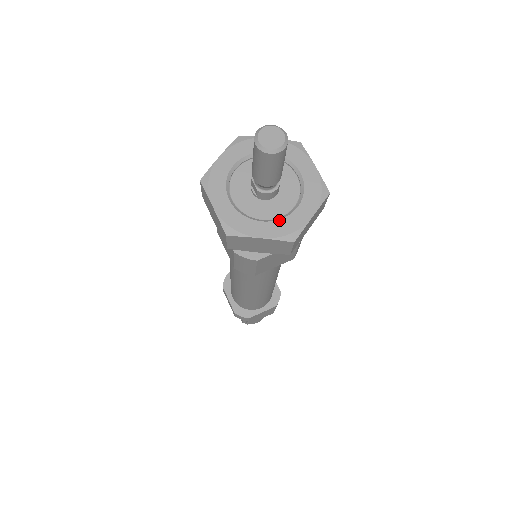
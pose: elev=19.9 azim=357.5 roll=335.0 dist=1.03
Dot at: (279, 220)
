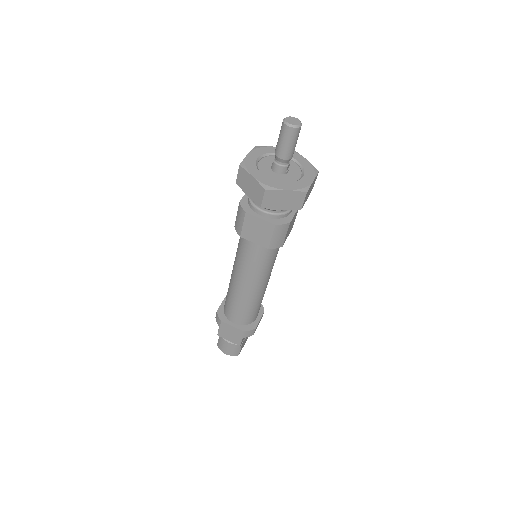
Dot at: (269, 179)
